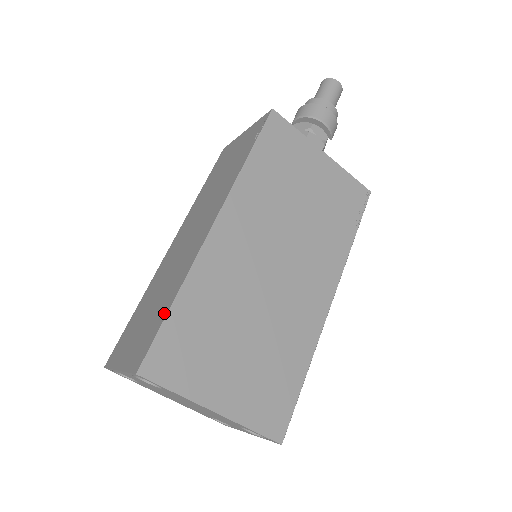
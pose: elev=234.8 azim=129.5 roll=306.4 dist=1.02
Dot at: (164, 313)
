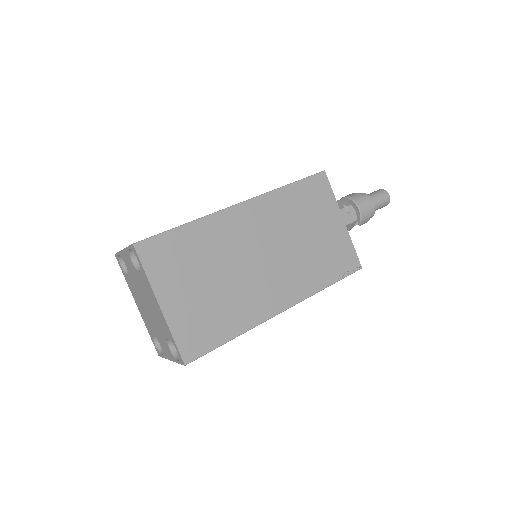
Dot at: (173, 228)
